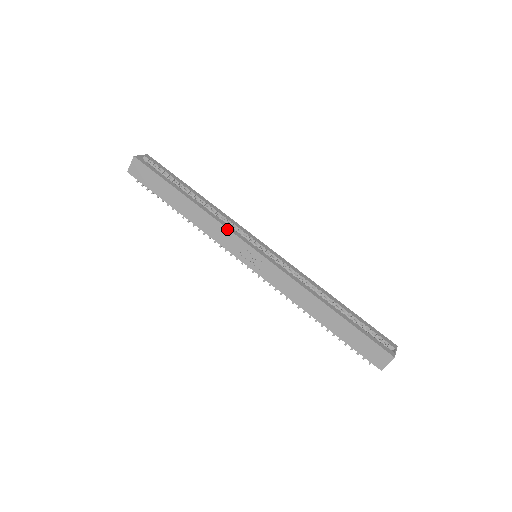
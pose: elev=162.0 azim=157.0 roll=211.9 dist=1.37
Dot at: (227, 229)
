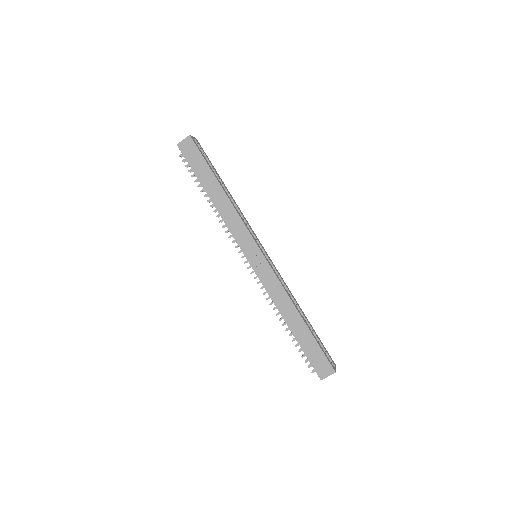
Dot at: (244, 225)
